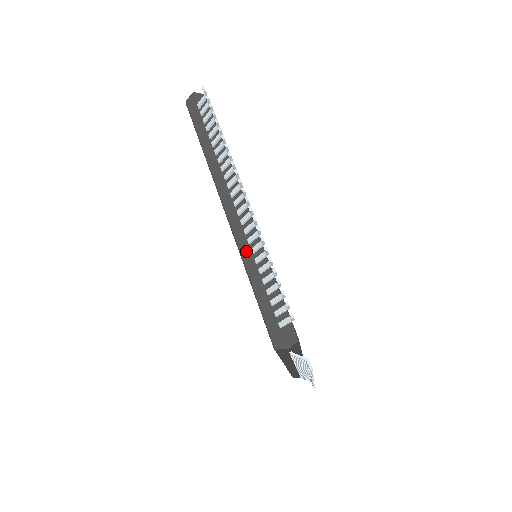
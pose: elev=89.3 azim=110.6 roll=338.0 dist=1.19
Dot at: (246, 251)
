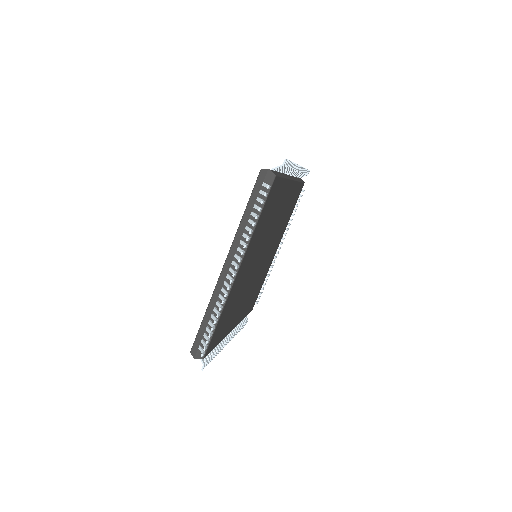
Dot at: occluded
